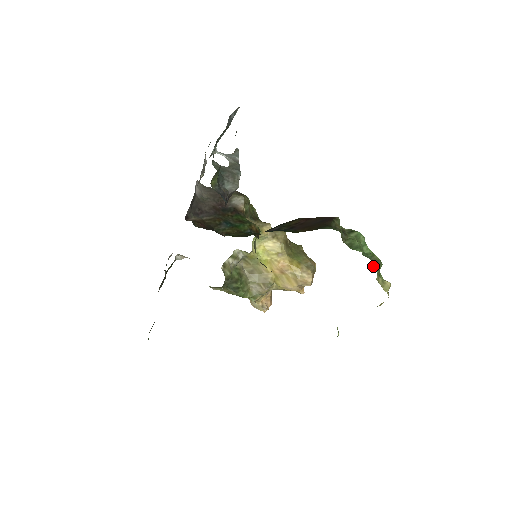
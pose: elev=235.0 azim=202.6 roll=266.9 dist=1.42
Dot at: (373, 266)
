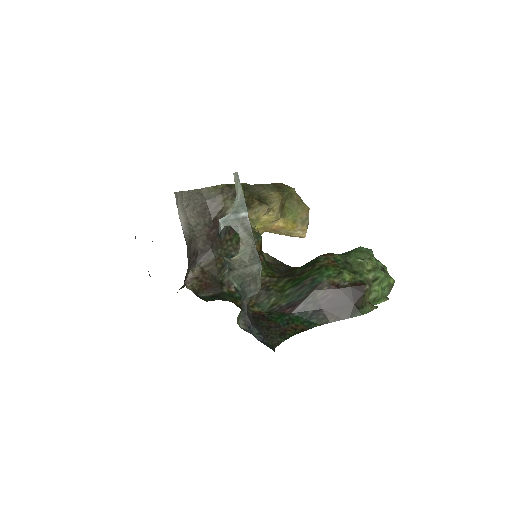
Dot at: (387, 295)
